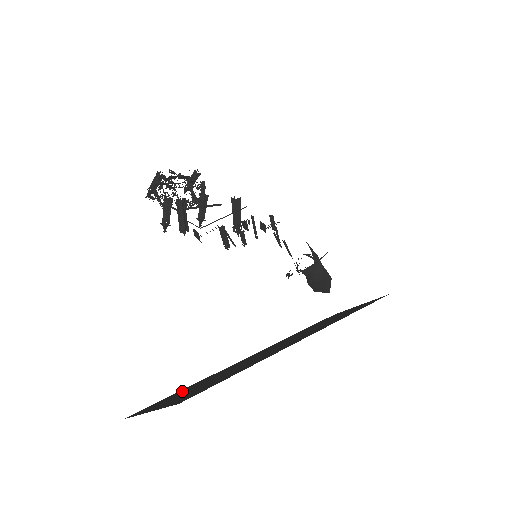
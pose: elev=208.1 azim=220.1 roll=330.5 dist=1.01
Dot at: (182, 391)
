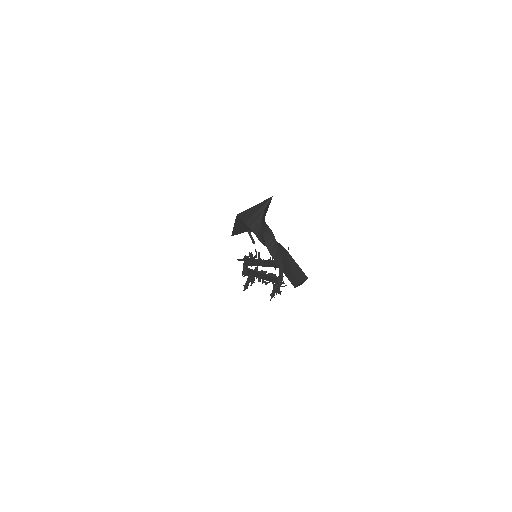
Dot at: occluded
